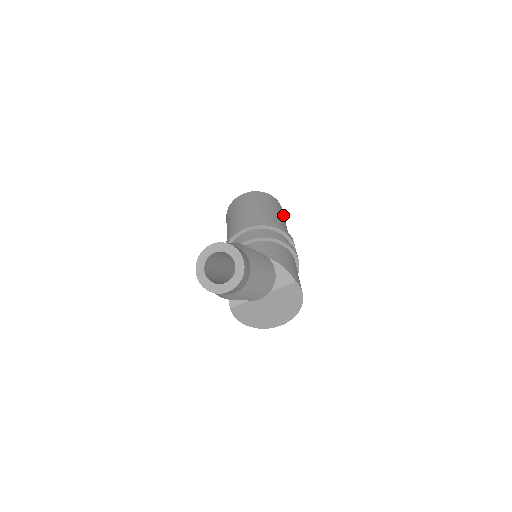
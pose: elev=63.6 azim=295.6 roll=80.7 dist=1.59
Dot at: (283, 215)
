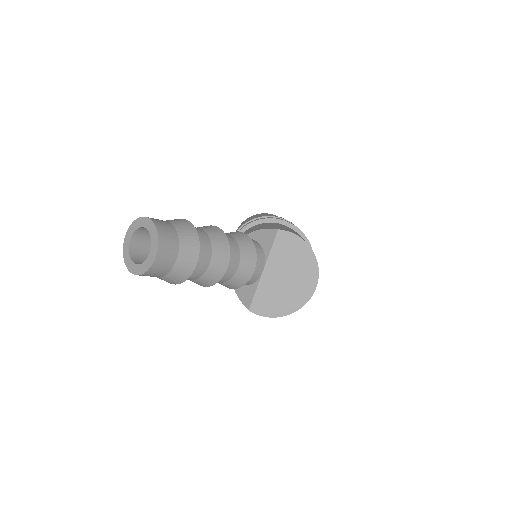
Dot at: occluded
